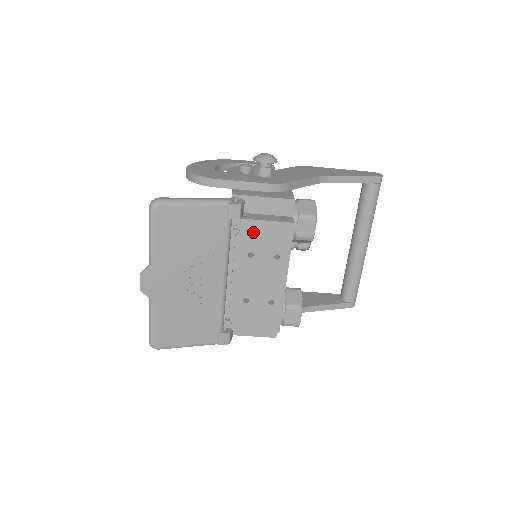
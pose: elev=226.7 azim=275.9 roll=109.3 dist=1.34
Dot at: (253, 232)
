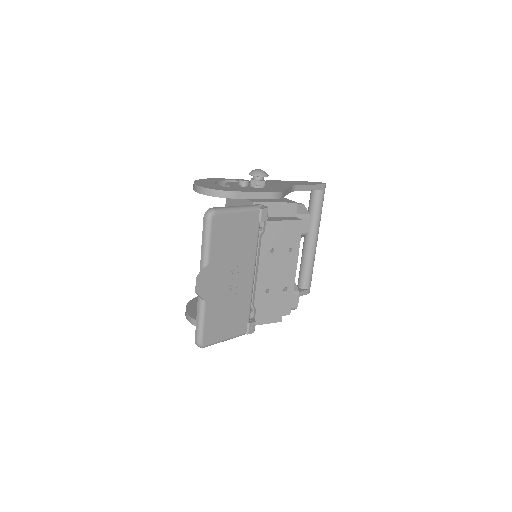
Dot at: (274, 231)
